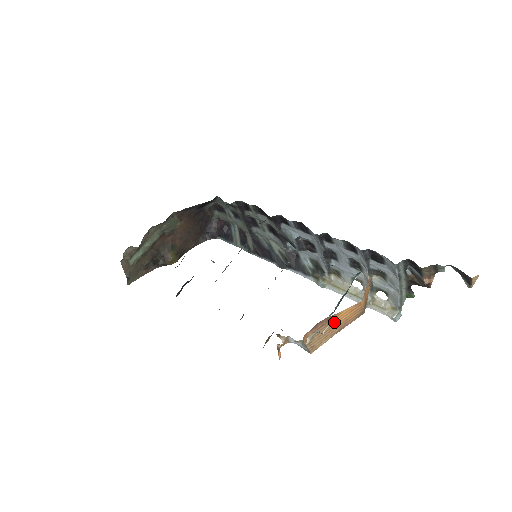
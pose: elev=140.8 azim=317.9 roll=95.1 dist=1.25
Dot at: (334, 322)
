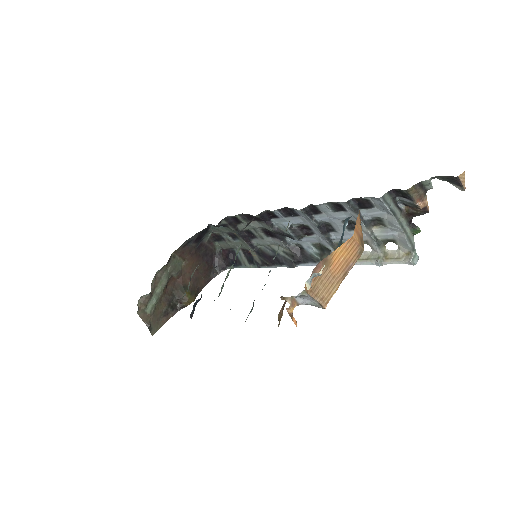
Dot at: (333, 265)
